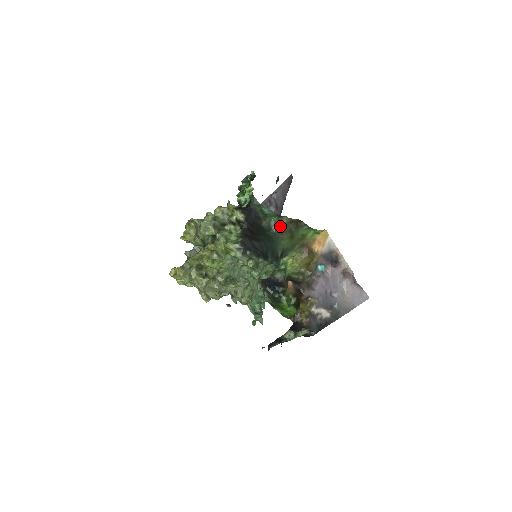
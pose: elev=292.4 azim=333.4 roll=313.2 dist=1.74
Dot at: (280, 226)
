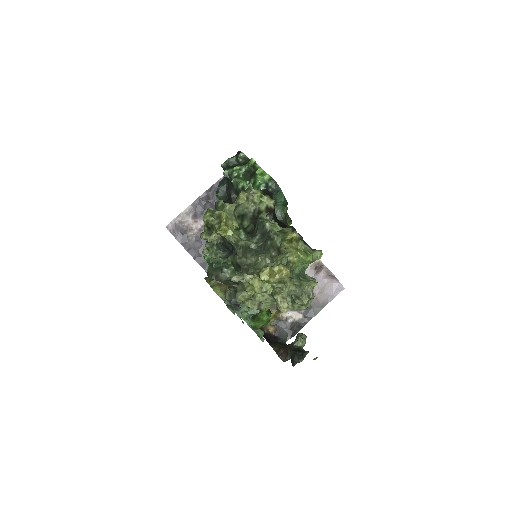
Dot at: (285, 217)
